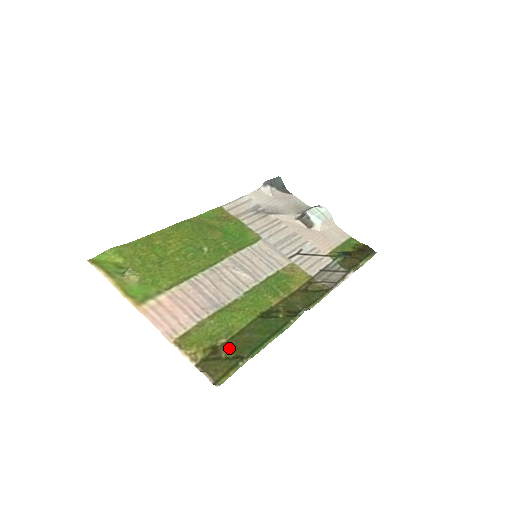
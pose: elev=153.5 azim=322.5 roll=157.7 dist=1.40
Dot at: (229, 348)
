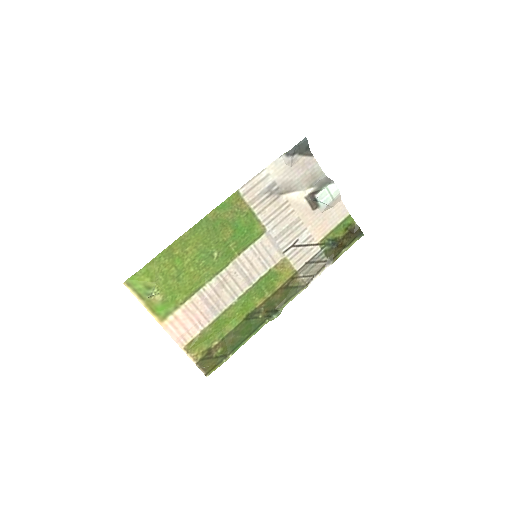
Dot at: (219, 349)
